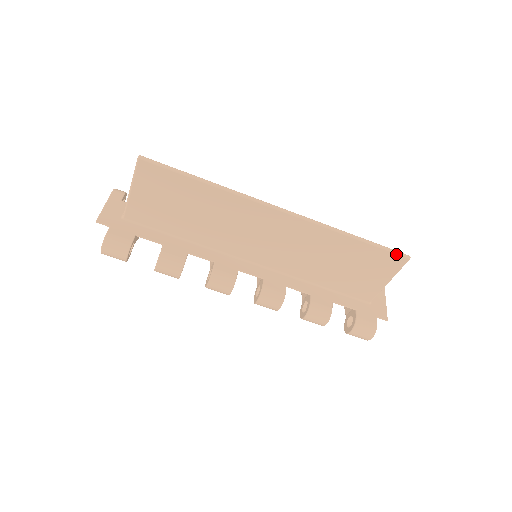
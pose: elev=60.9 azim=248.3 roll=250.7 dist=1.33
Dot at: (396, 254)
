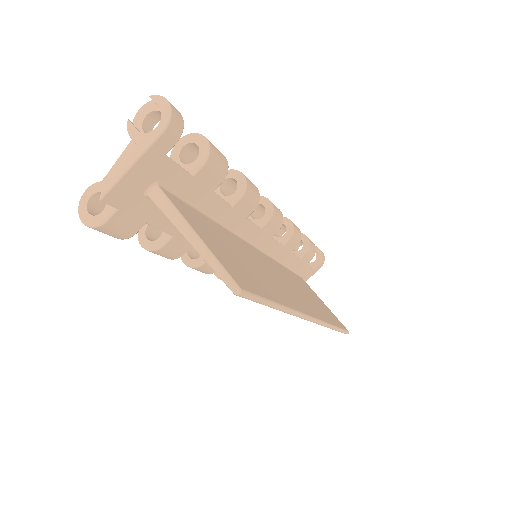
Dot at: occluded
